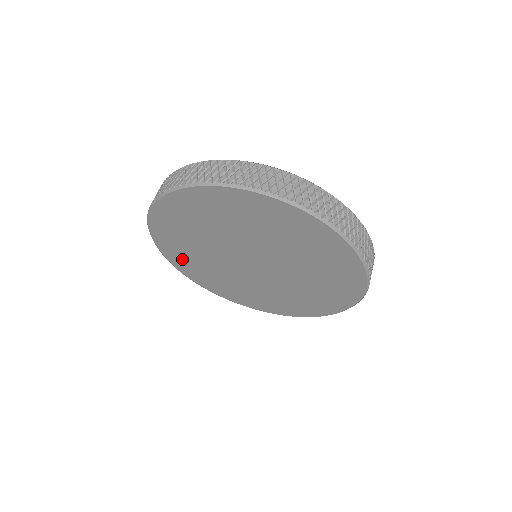
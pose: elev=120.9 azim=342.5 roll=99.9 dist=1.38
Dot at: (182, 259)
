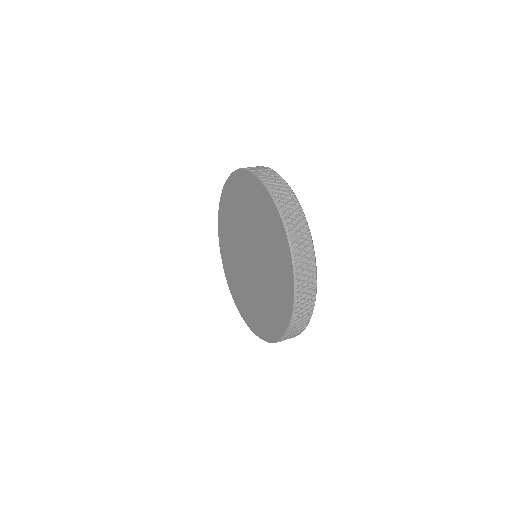
Dot at: (226, 210)
